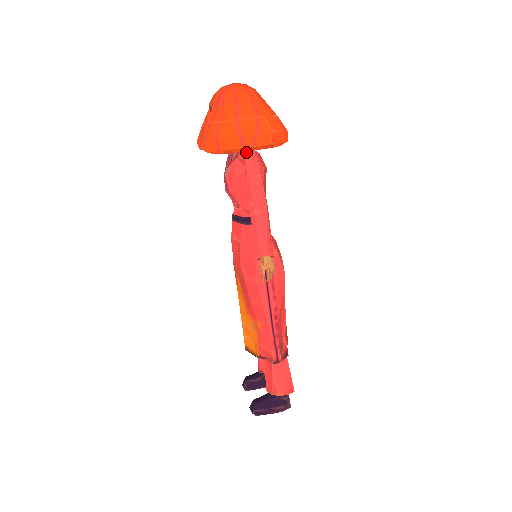
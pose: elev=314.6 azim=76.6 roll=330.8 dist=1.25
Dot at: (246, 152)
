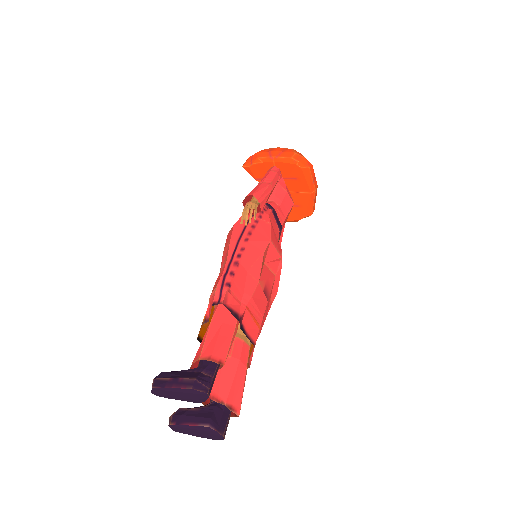
Dot at: occluded
